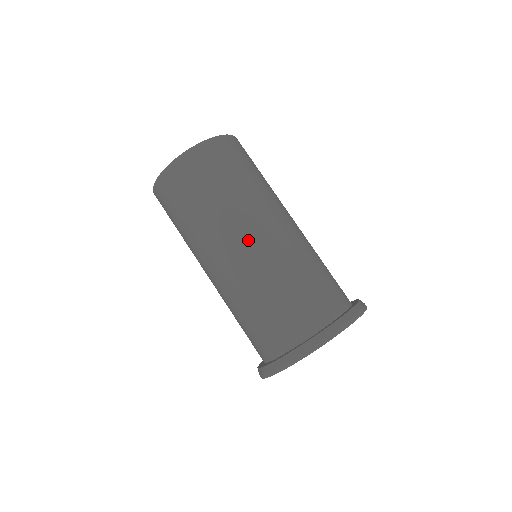
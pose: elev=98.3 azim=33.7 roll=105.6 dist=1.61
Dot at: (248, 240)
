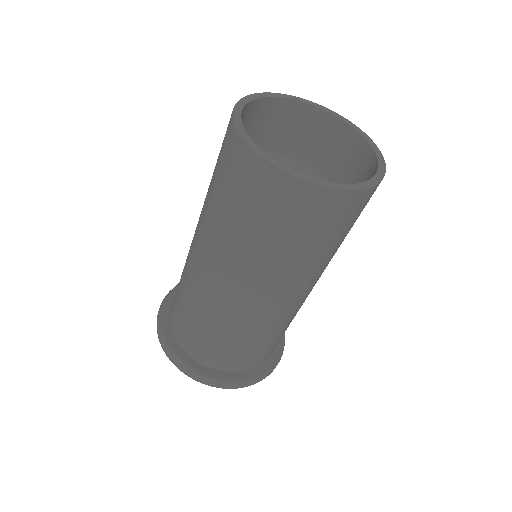
Dot at: (205, 264)
